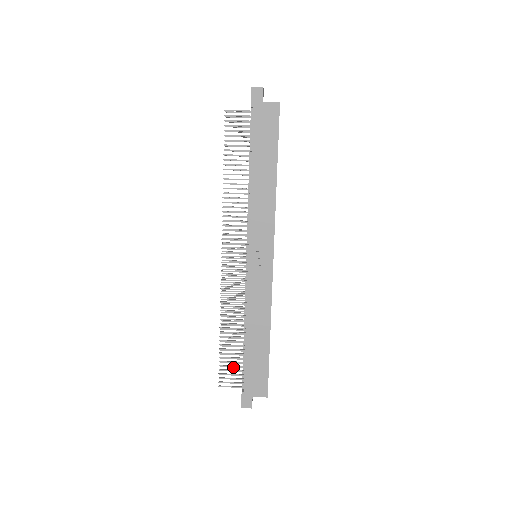
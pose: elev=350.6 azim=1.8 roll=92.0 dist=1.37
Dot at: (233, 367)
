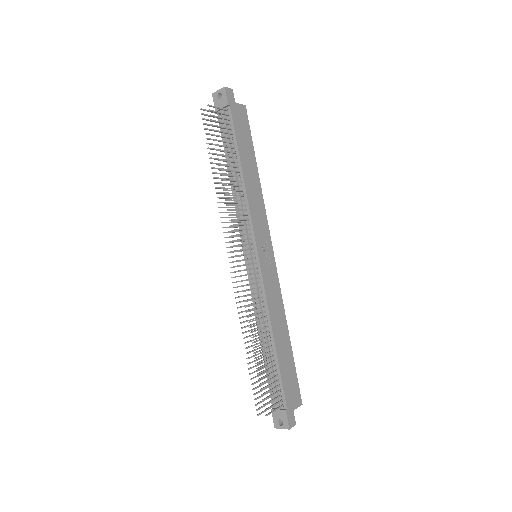
Dot at: occluded
